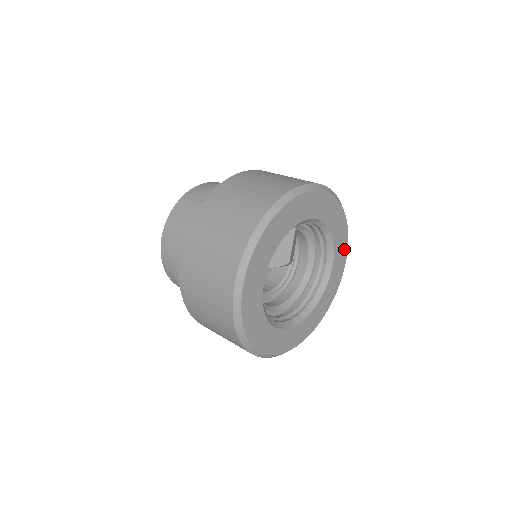
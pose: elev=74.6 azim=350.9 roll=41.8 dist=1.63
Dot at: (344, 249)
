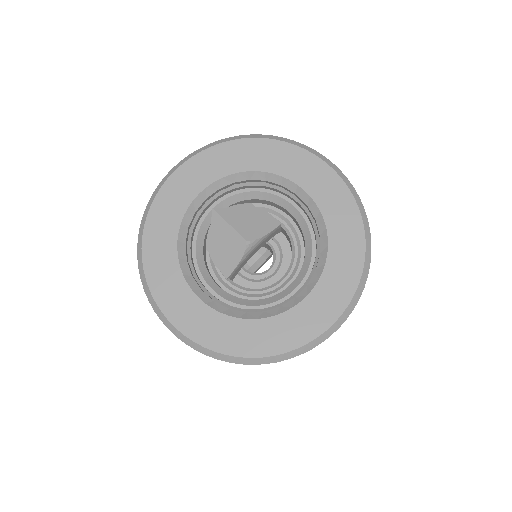
Dot at: (301, 157)
